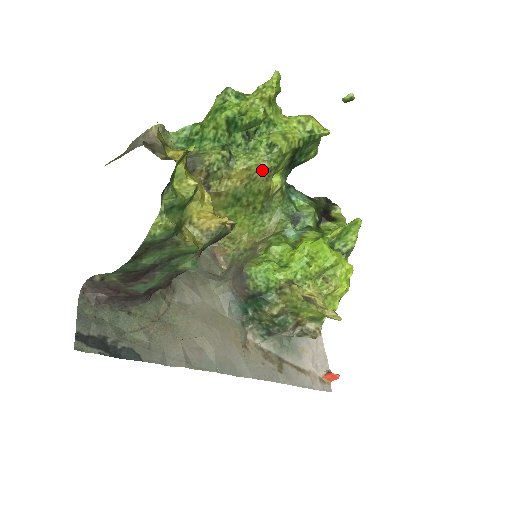
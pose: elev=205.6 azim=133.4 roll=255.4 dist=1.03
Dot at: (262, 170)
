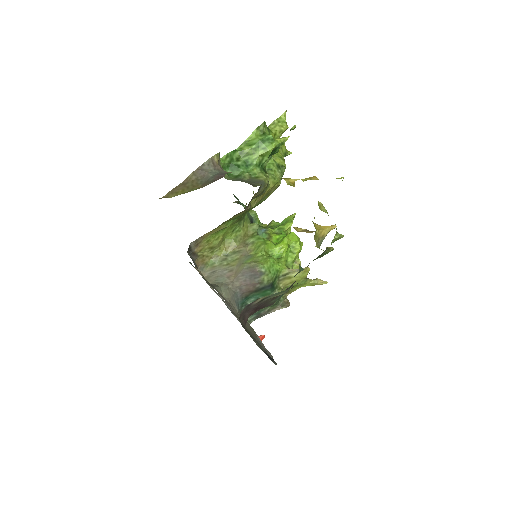
Dot at: (278, 186)
